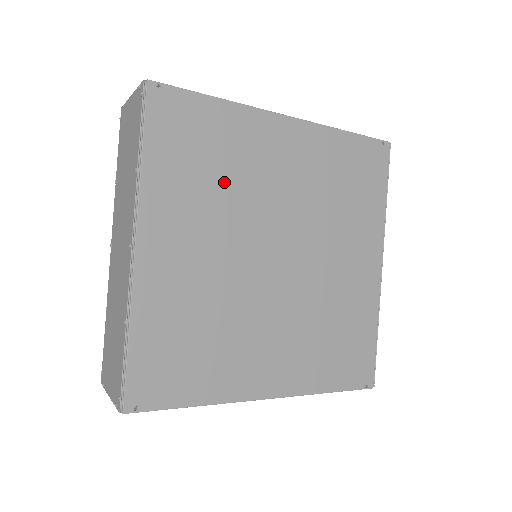
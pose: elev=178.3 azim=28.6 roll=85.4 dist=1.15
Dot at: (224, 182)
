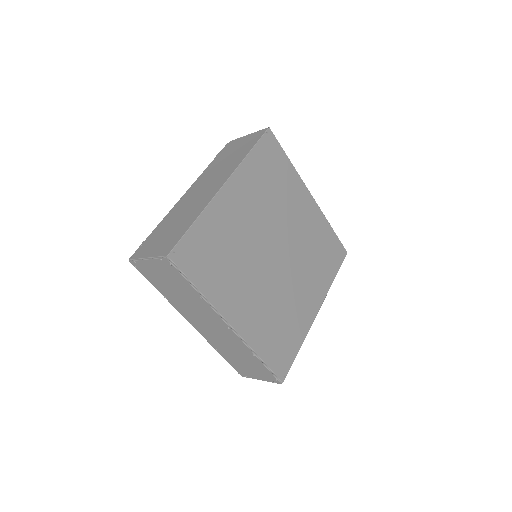
Dot at: (232, 254)
